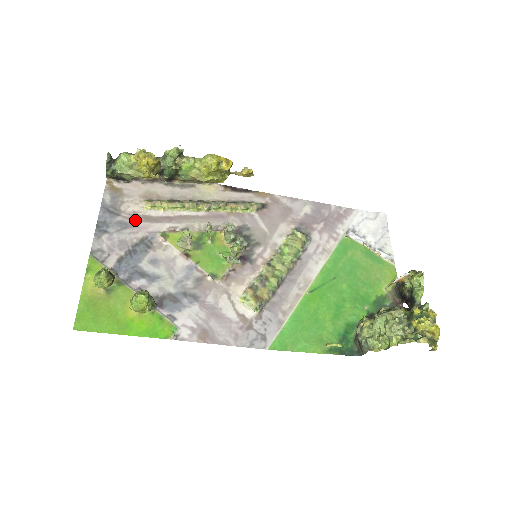
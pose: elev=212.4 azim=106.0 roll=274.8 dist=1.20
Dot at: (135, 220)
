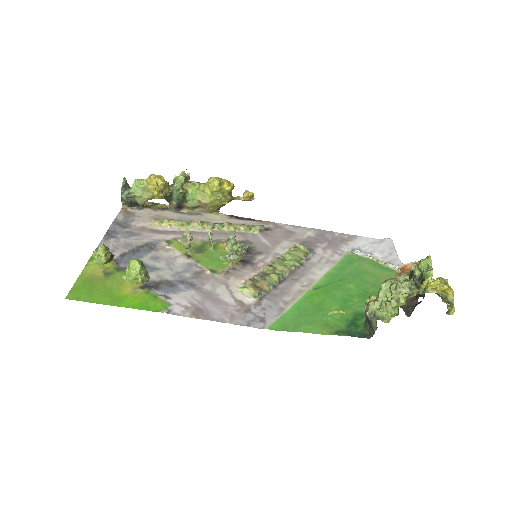
Dot at: (143, 231)
